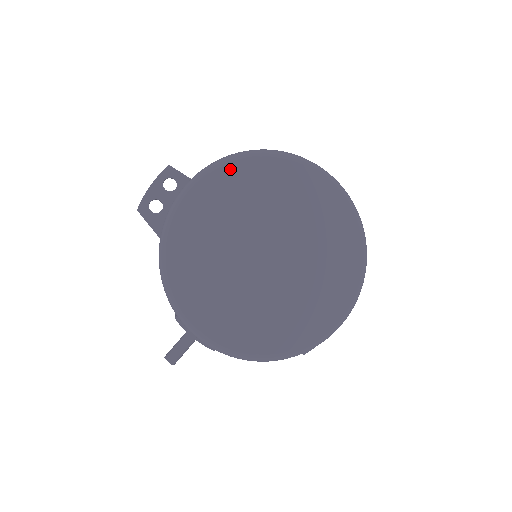
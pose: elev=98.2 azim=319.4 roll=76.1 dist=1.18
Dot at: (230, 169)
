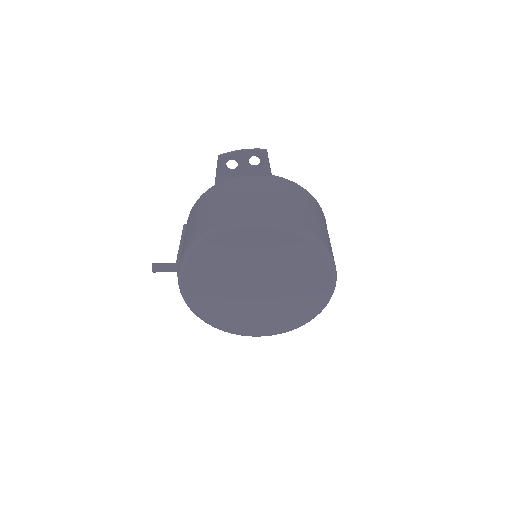
Dot at: (288, 235)
